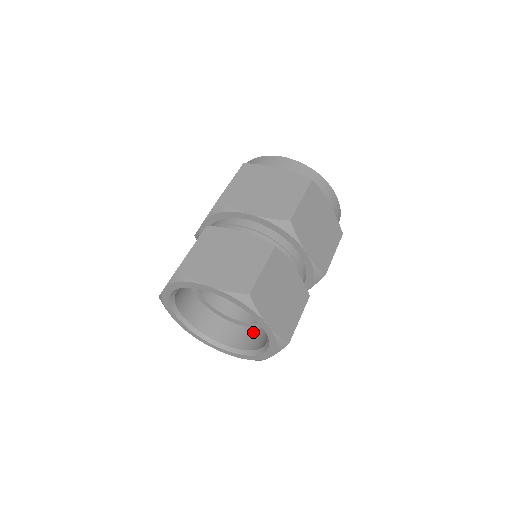
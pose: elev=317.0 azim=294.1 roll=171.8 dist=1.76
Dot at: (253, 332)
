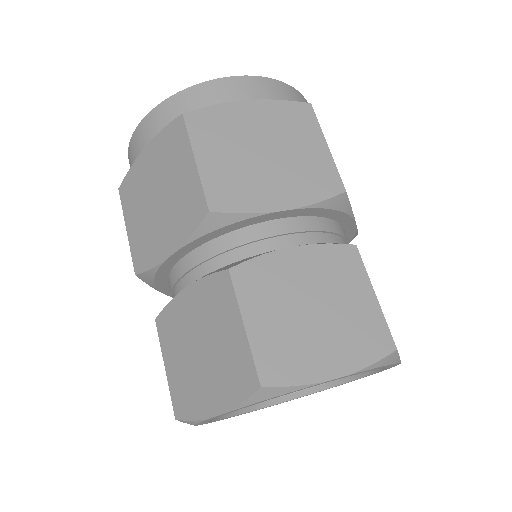
Dot at: occluded
